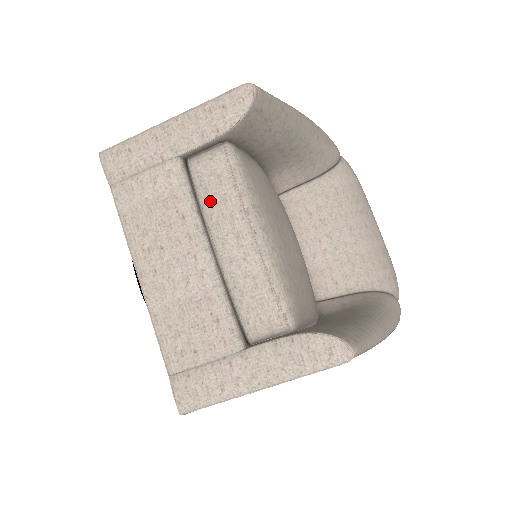
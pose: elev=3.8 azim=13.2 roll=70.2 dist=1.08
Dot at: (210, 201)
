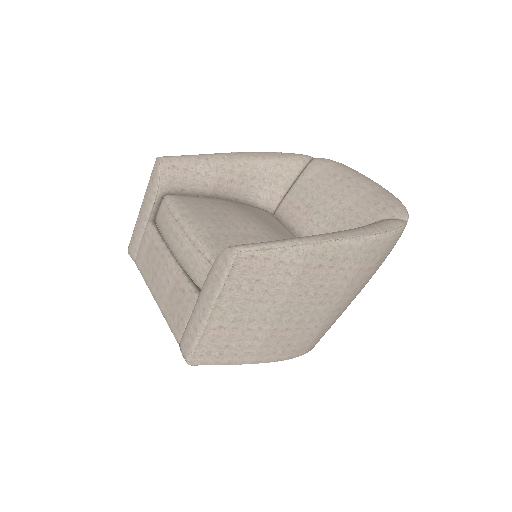
Dot at: (163, 230)
